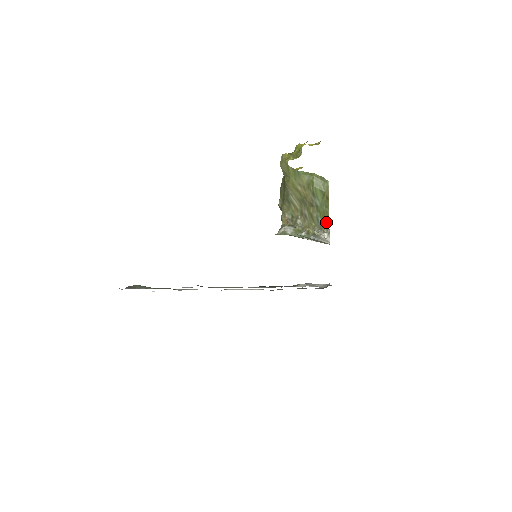
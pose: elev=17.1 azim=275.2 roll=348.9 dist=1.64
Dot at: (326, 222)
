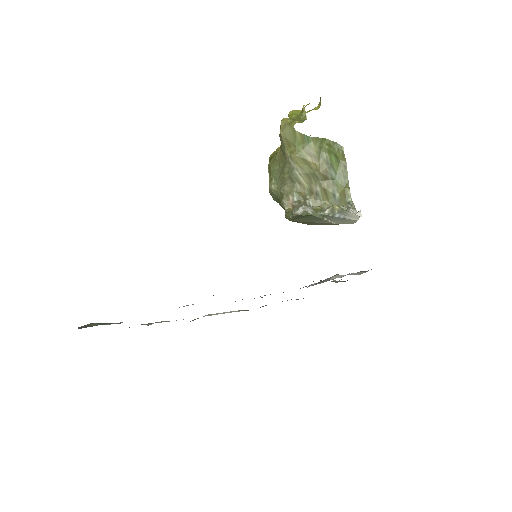
Dot at: (347, 196)
